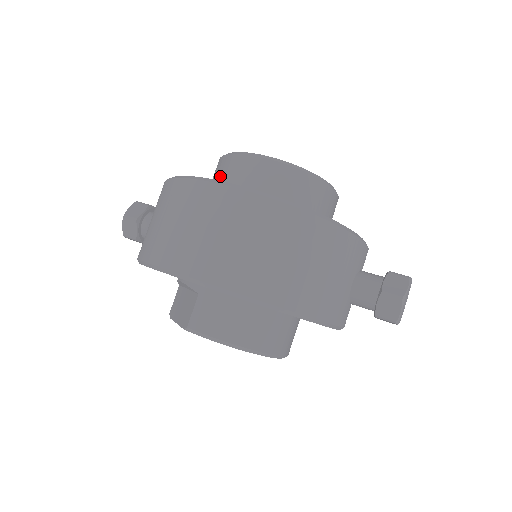
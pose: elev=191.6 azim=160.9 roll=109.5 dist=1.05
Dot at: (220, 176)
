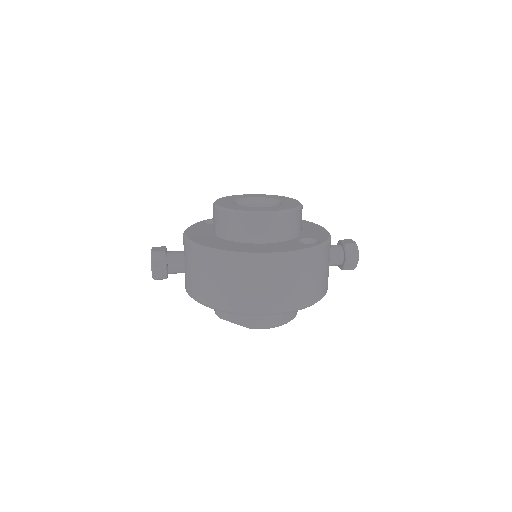
Dot at: (237, 230)
